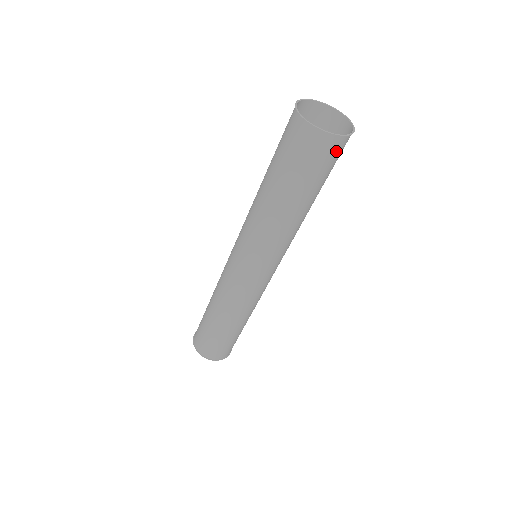
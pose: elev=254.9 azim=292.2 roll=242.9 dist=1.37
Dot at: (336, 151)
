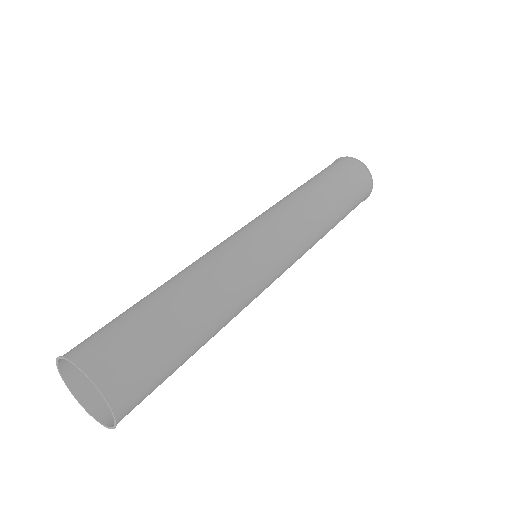
Dot at: (363, 180)
